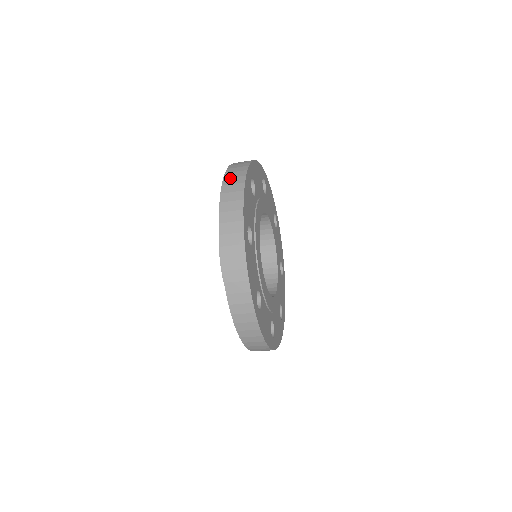
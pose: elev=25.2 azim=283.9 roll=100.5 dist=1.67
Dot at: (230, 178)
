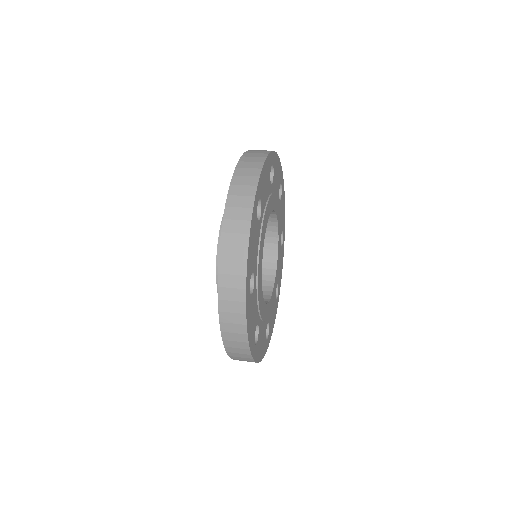
Dot at: (227, 313)
